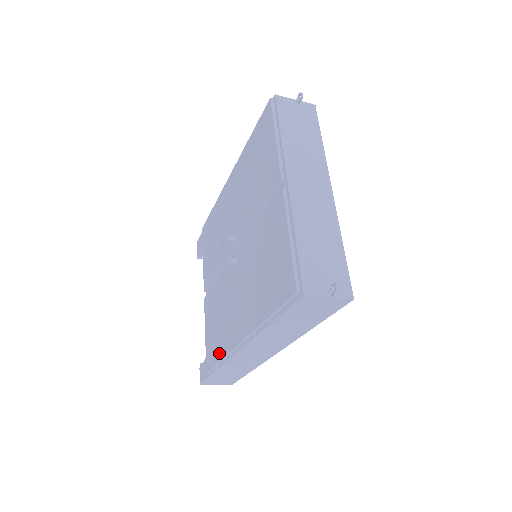
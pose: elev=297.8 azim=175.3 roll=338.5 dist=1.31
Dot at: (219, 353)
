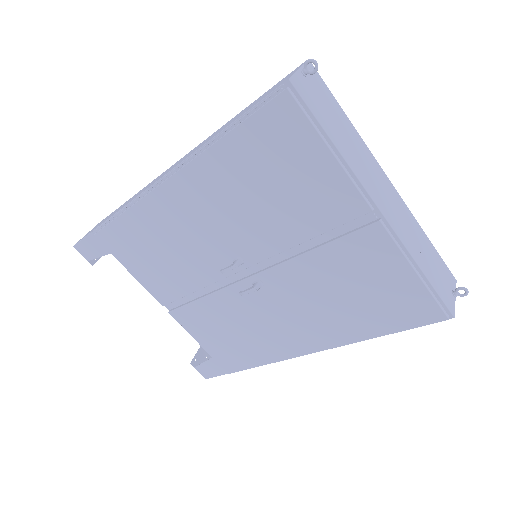
Dot at: (258, 360)
